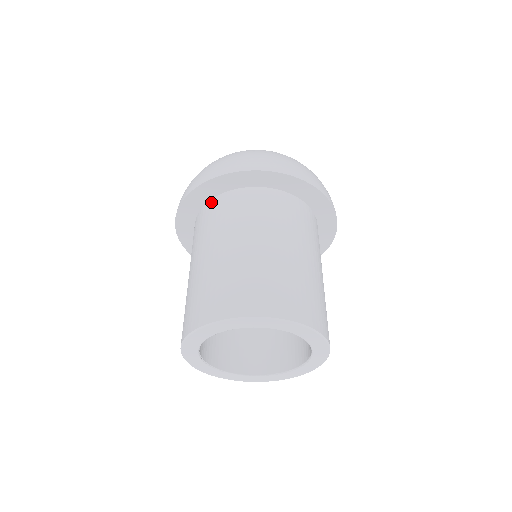
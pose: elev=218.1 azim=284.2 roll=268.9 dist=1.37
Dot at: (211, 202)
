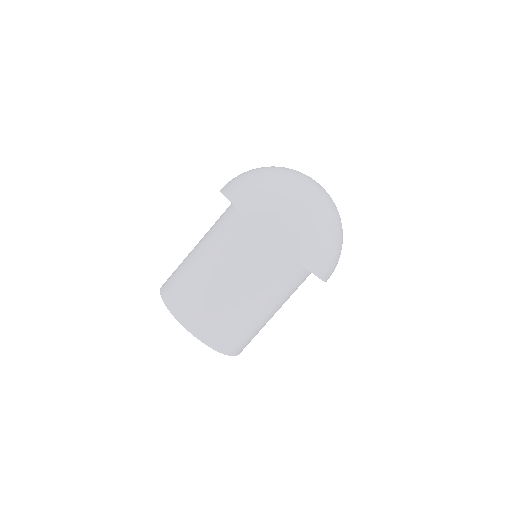
Dot at: (258, 232)
